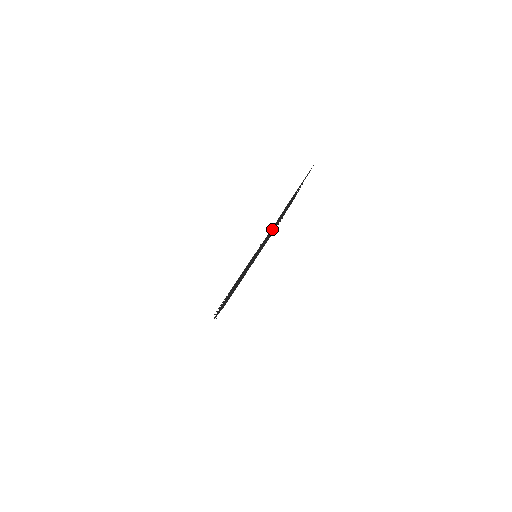
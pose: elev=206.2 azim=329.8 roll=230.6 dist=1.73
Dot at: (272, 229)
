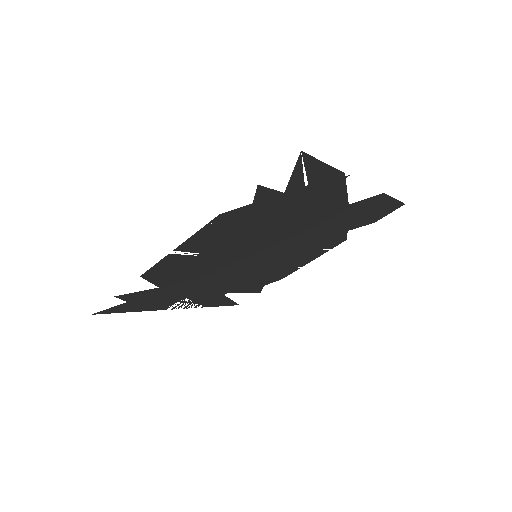
Dot at: (316, 229)
